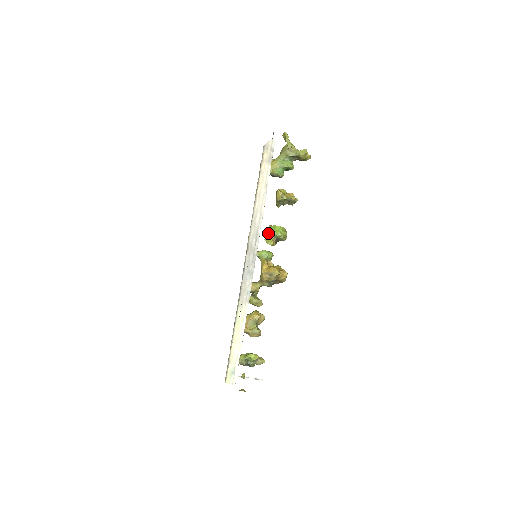
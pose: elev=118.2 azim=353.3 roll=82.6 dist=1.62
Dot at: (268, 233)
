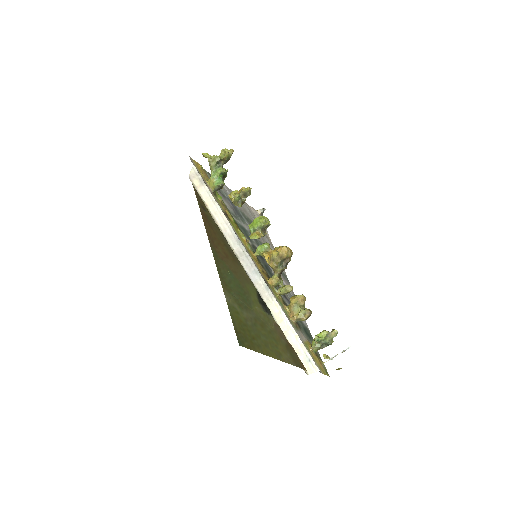
Dot at: (251, 231)
